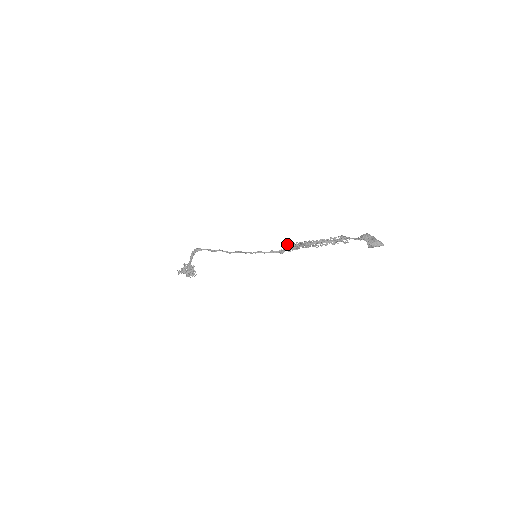
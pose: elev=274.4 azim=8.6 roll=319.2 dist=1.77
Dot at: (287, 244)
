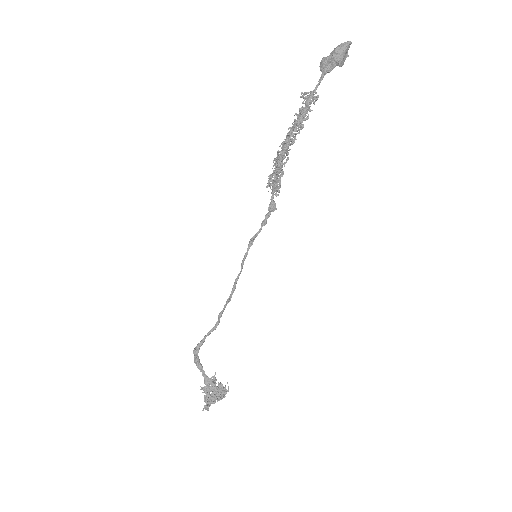
Dot at: (266, 187)
